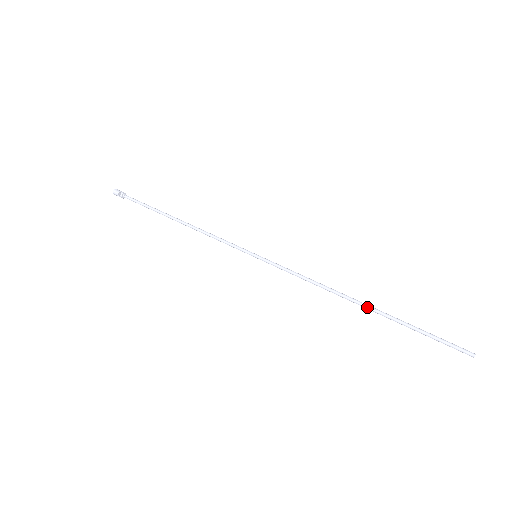
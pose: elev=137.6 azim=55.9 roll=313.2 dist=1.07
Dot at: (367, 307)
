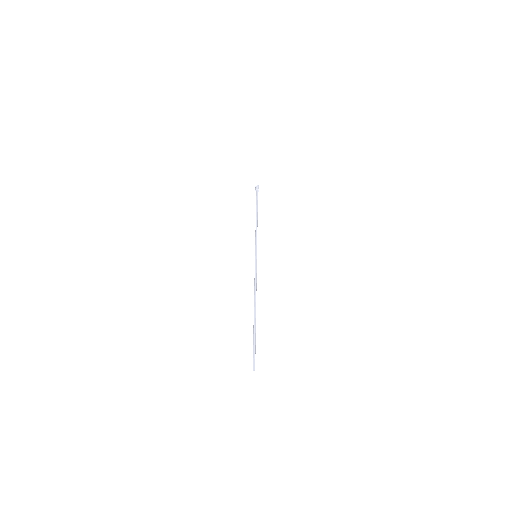
Dot at: (255, 312)
